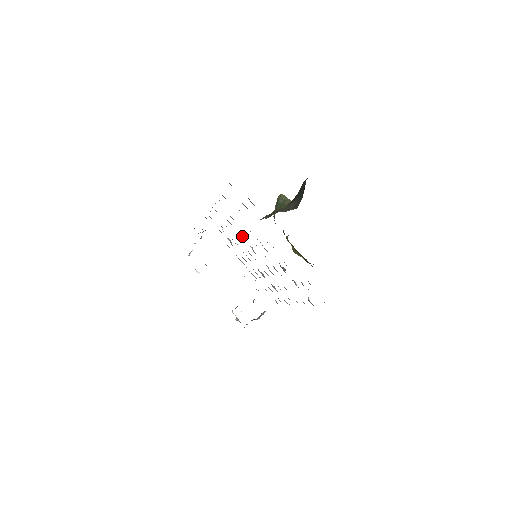
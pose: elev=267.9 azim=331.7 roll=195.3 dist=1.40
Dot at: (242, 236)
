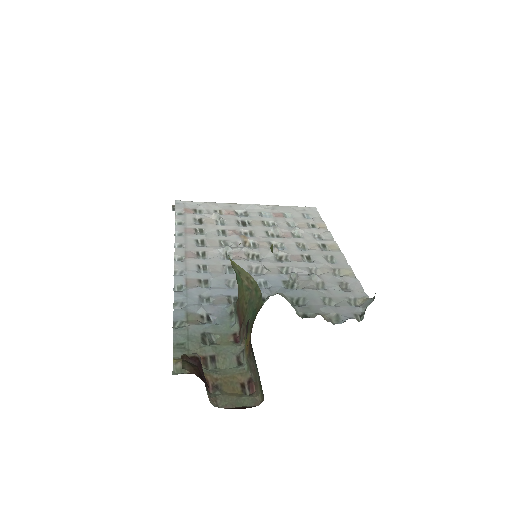
Dot at: (227, 250)
